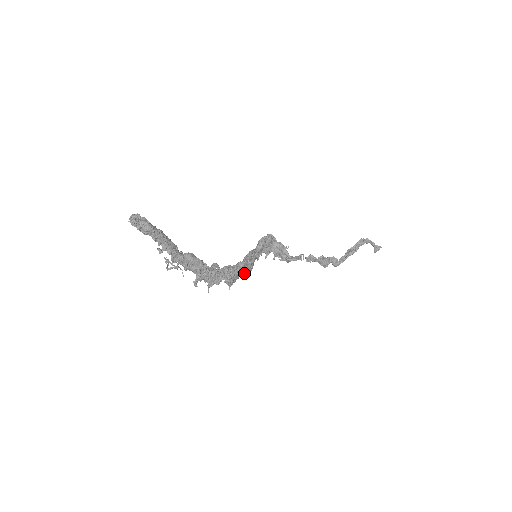
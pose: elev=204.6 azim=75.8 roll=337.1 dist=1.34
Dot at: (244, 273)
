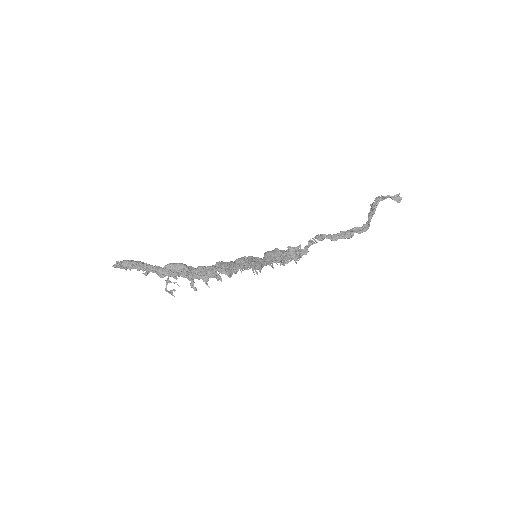
Dot at: (245, 267)
